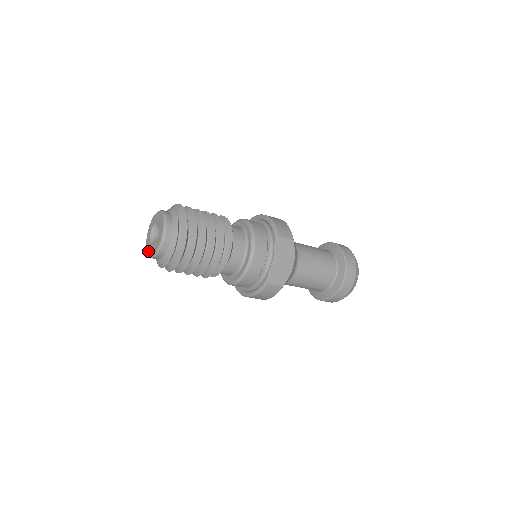
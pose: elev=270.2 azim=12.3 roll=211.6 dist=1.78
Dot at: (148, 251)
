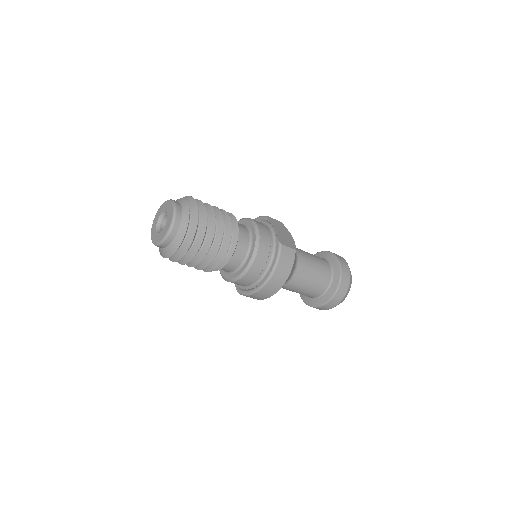
Dot at: (160, 238)
